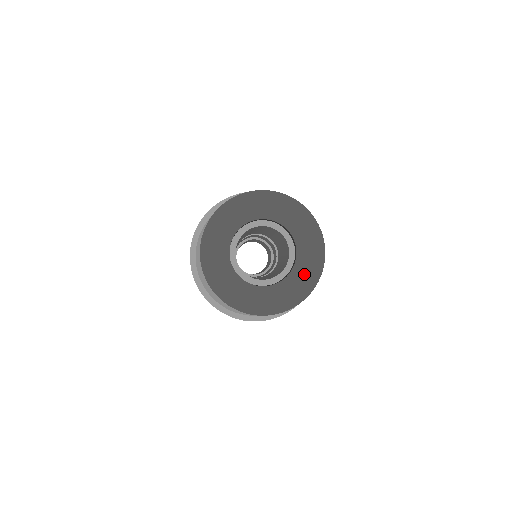
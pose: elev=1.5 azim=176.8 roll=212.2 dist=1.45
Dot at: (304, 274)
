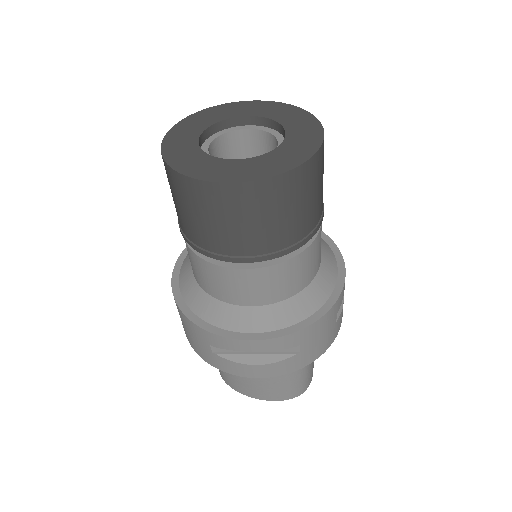
Dot at: (301, 141)
